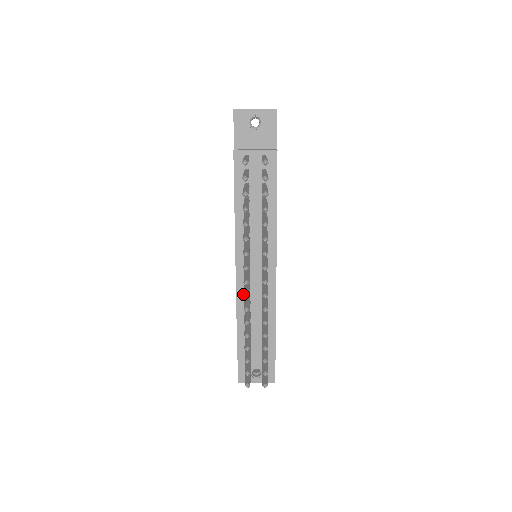
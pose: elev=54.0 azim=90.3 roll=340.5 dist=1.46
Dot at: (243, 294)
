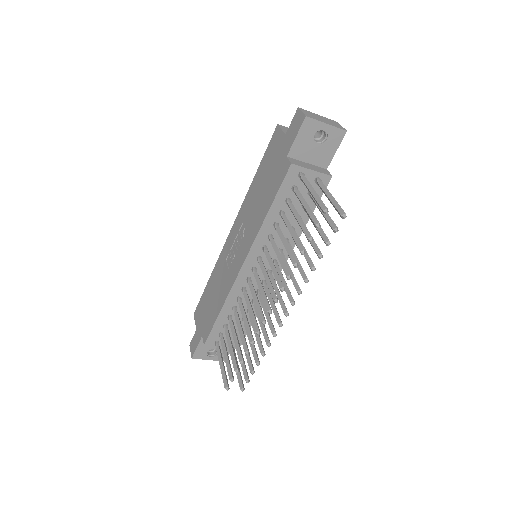
Dot at: (236, 294)
